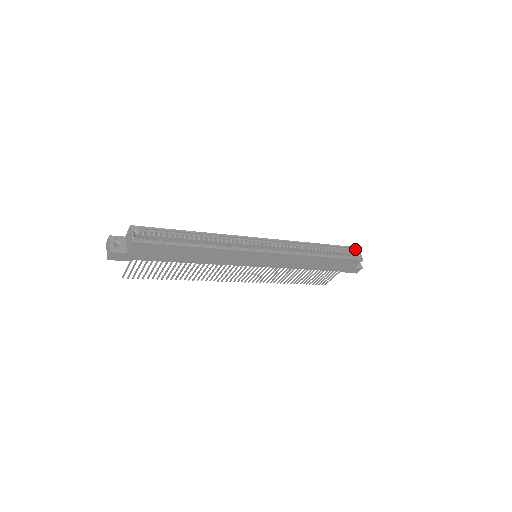
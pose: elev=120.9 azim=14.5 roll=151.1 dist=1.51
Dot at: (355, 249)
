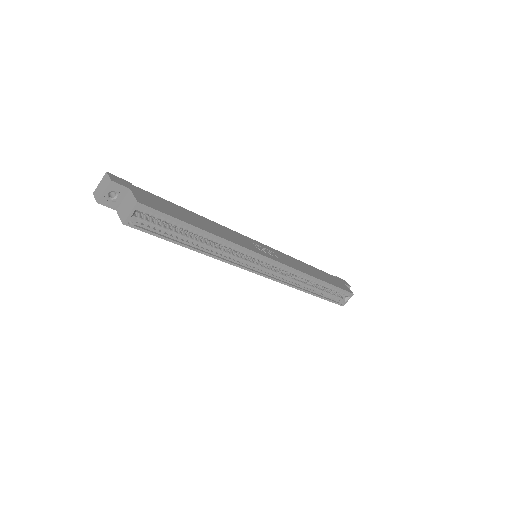
Dot at: (349, 295)
